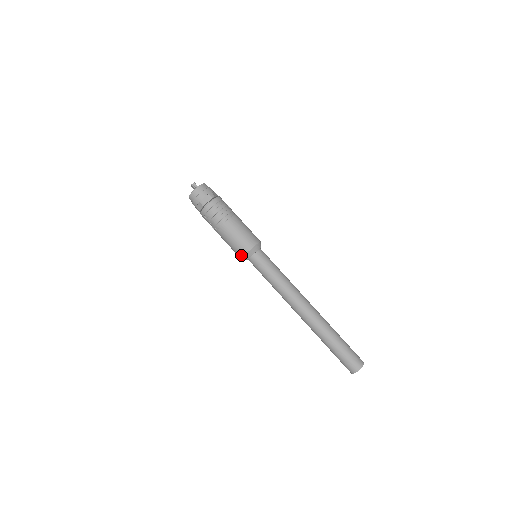
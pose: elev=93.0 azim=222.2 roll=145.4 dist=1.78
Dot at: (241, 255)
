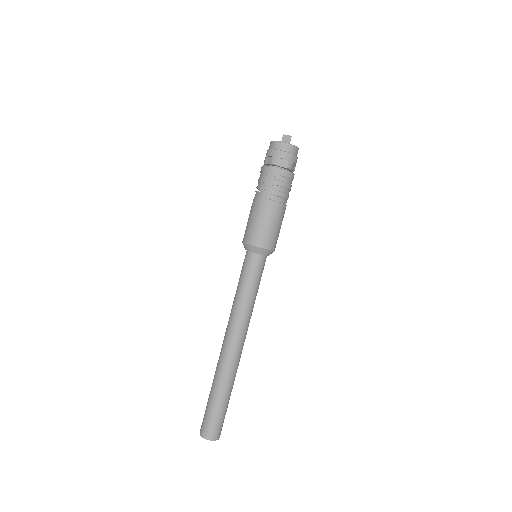
Dot at: (261, 244)
